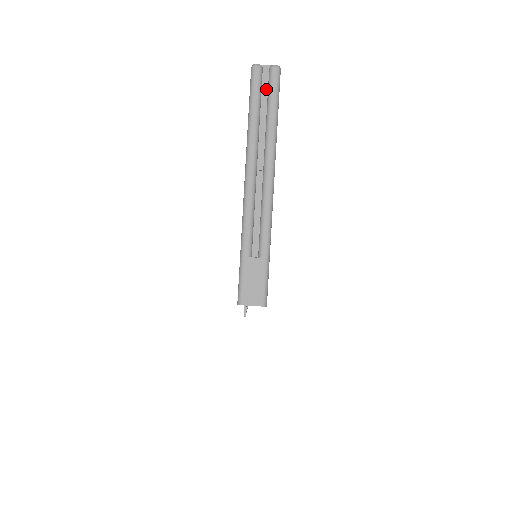
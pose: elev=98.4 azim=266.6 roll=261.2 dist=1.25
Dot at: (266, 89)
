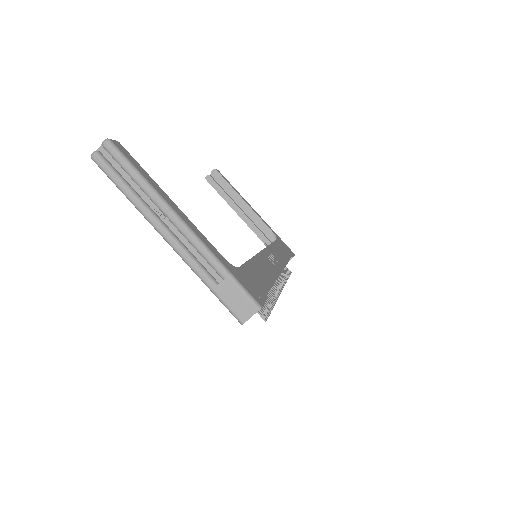
Dot at: (115, 162)
